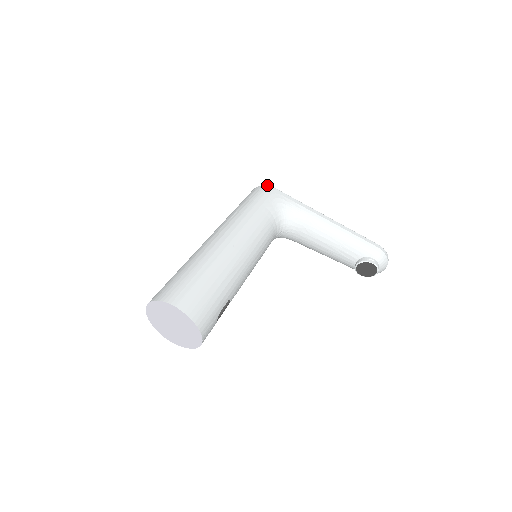
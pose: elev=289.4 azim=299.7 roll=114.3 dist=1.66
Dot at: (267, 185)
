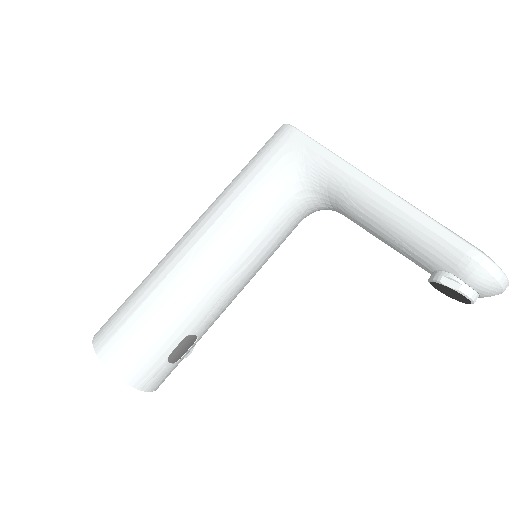
Dot at: (287, 124)
